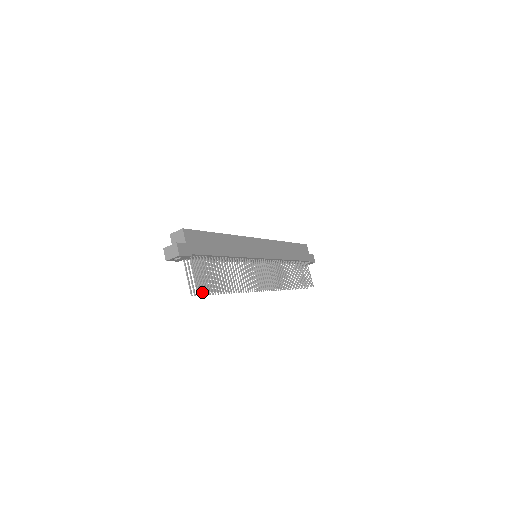
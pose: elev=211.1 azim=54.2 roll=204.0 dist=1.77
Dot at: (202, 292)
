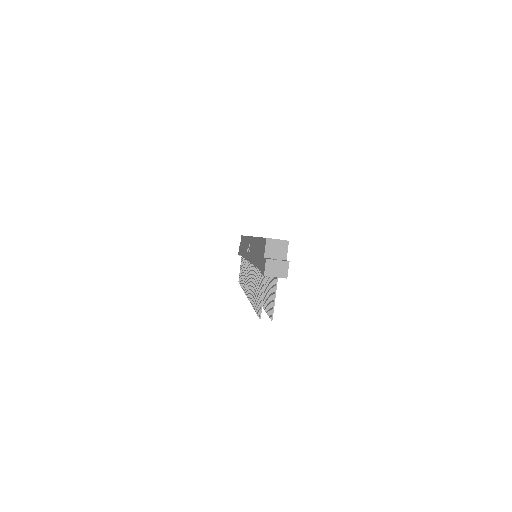
Dot at: (272, 318)
